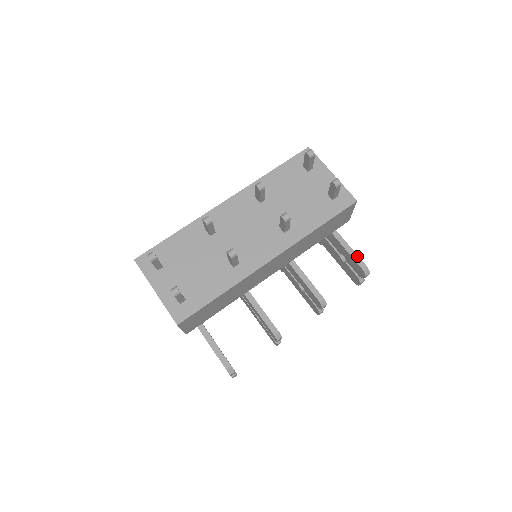
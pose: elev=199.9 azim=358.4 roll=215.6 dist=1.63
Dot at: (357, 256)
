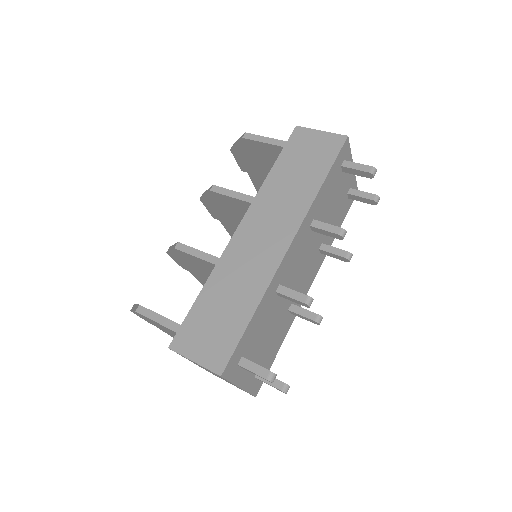
Dot at: occluded
